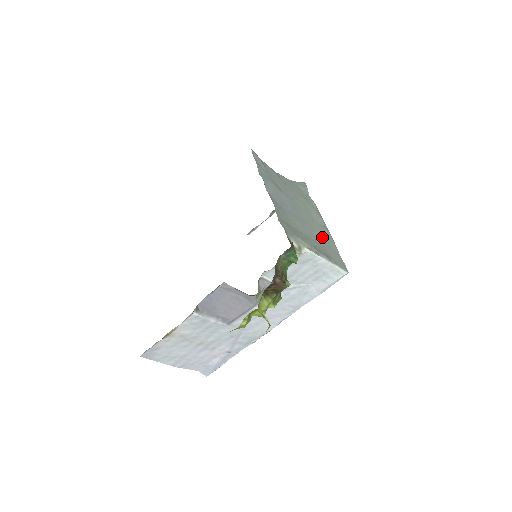
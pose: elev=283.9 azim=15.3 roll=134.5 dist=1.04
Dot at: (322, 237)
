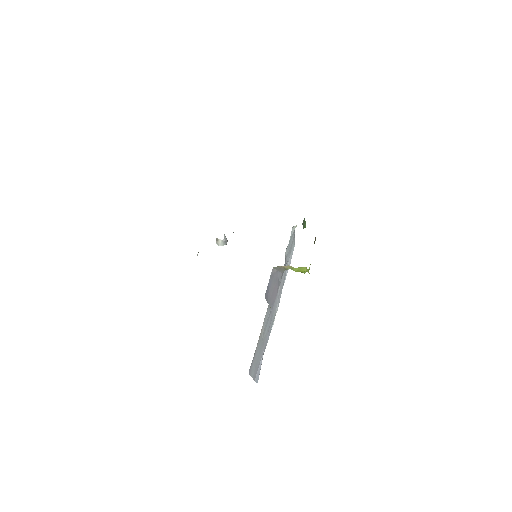
Dot at: occluded
